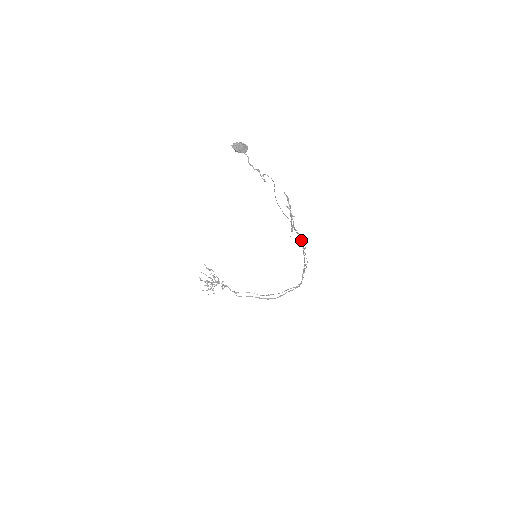
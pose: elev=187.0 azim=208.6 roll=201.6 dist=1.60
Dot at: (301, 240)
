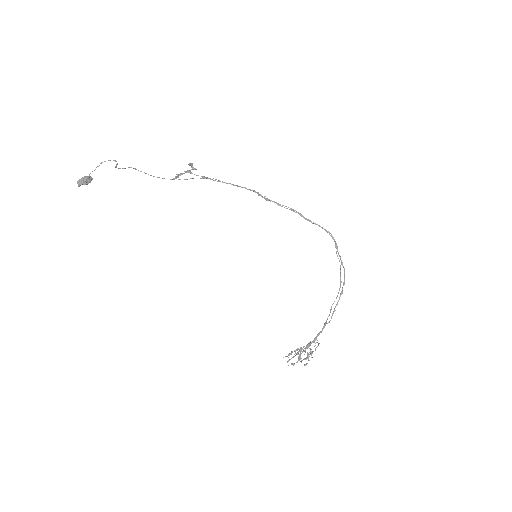
Dot at: occluded
